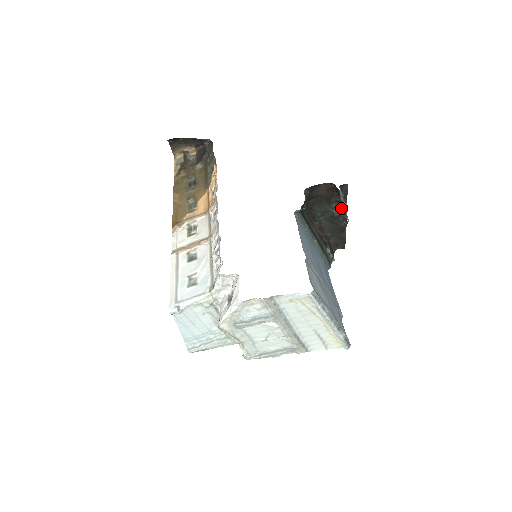
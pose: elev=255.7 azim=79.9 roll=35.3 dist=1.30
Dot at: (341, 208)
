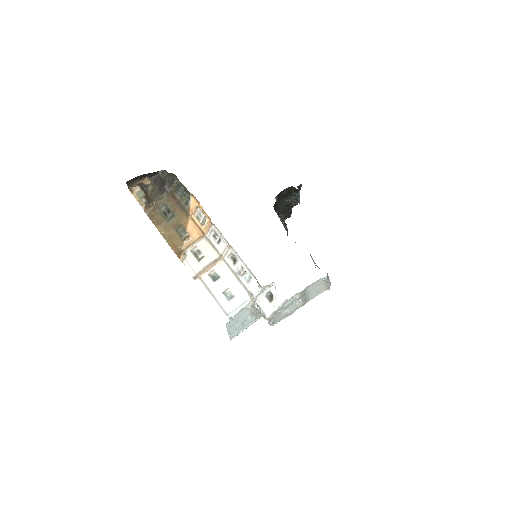
Dot at: (294, 197)
